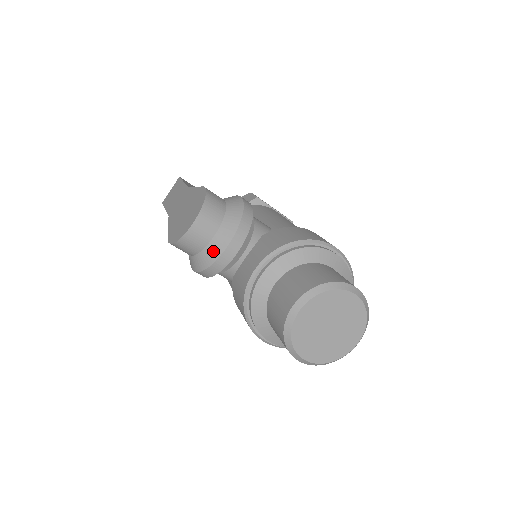
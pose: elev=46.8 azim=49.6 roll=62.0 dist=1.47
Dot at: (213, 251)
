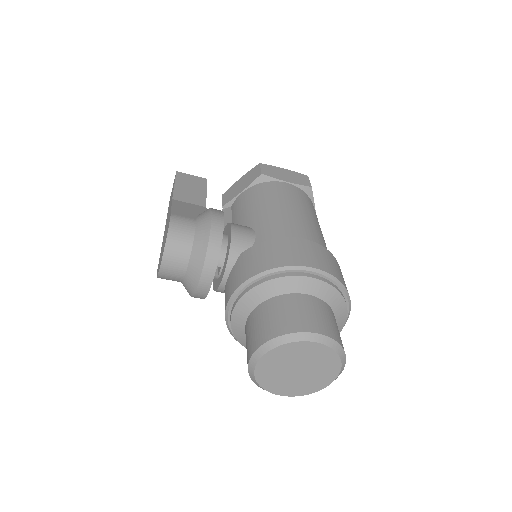
Dot at: (190, 284)
